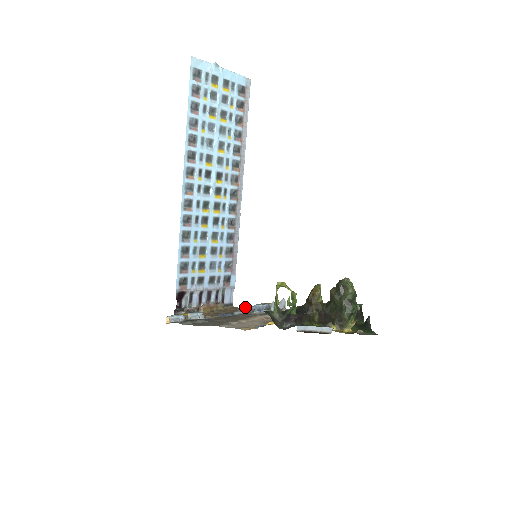
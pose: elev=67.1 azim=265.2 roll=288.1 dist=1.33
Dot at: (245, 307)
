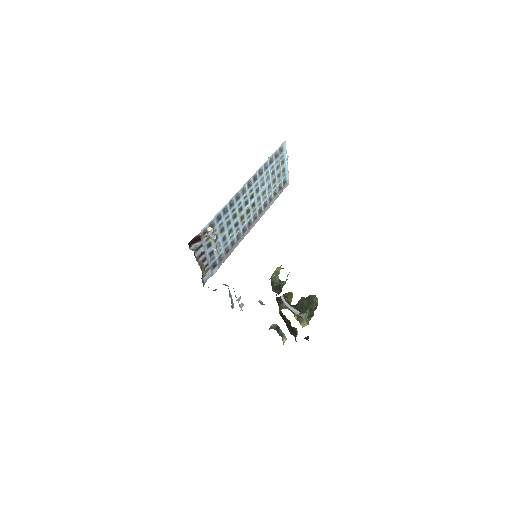
Dot at: occluded
